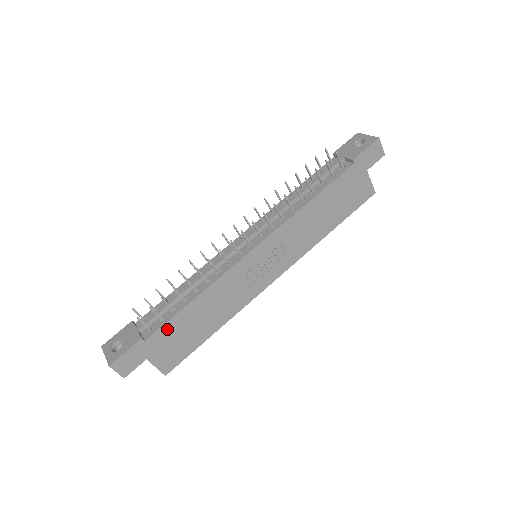
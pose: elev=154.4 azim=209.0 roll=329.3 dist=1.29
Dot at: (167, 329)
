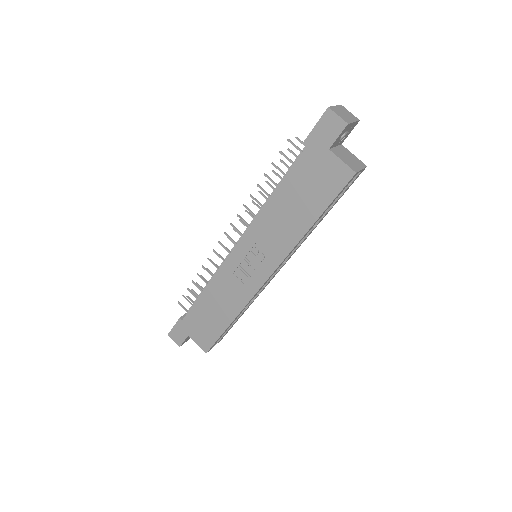
Dot at: (193, 314)
